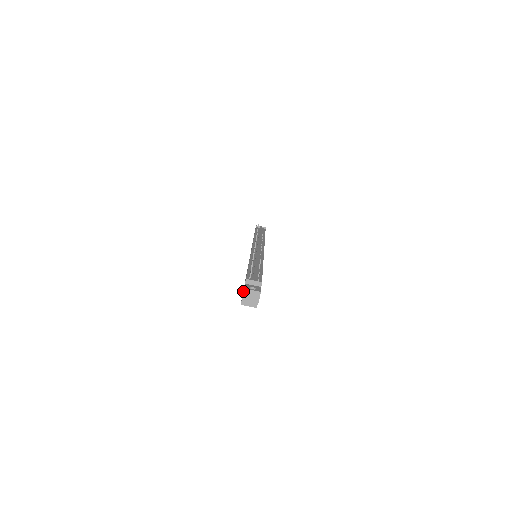
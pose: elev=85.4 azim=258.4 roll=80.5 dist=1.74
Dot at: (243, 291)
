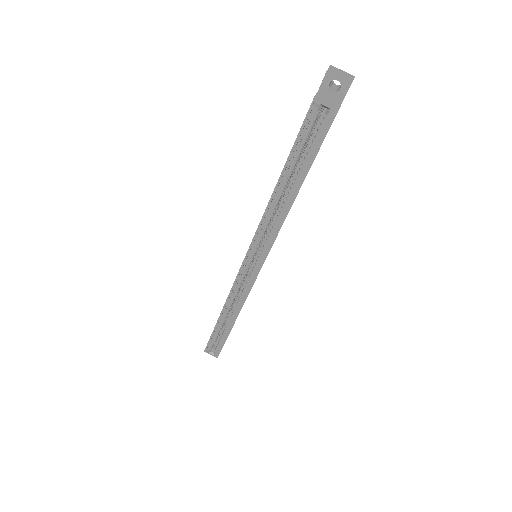
Dot at: (329, 66)
